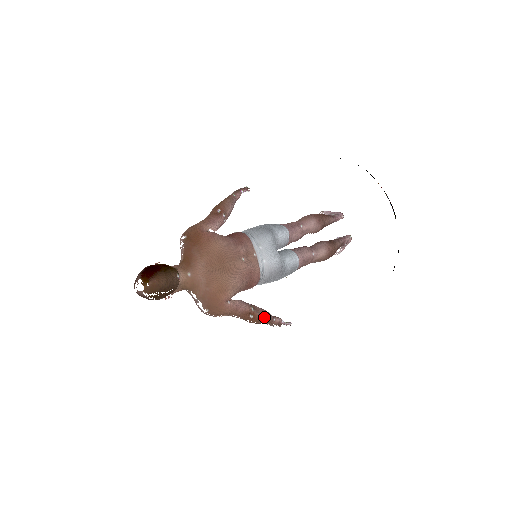
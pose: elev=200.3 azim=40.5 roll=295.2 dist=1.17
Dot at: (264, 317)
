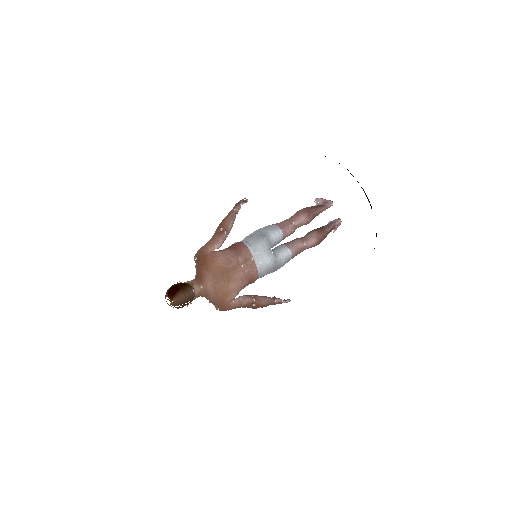
Dot at: (265, 303)
